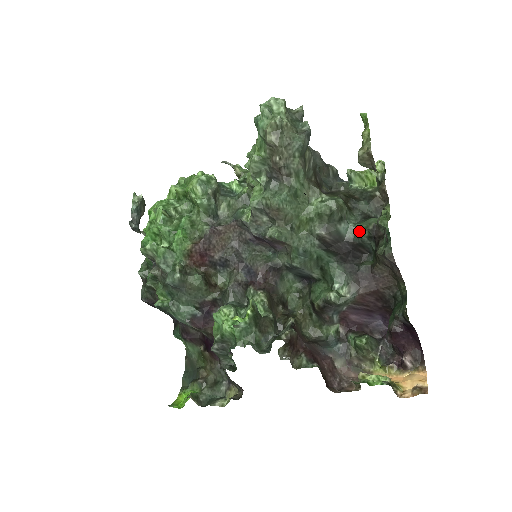
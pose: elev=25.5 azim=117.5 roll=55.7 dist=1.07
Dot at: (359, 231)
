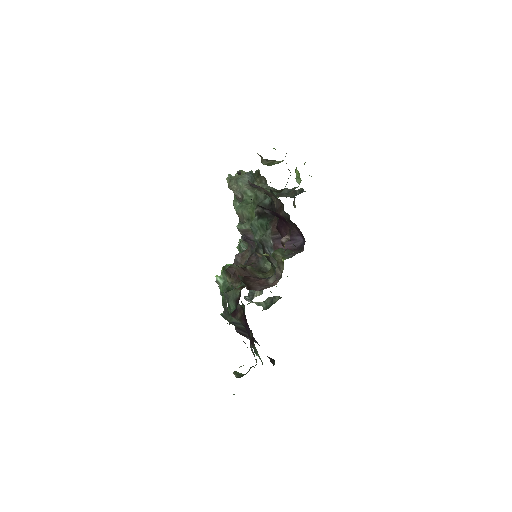
Dot at: occluded
